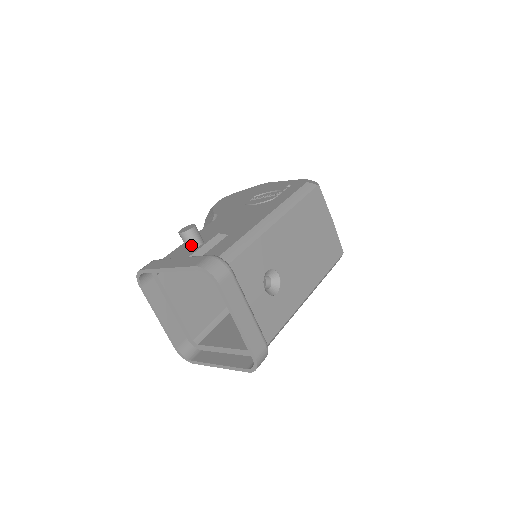
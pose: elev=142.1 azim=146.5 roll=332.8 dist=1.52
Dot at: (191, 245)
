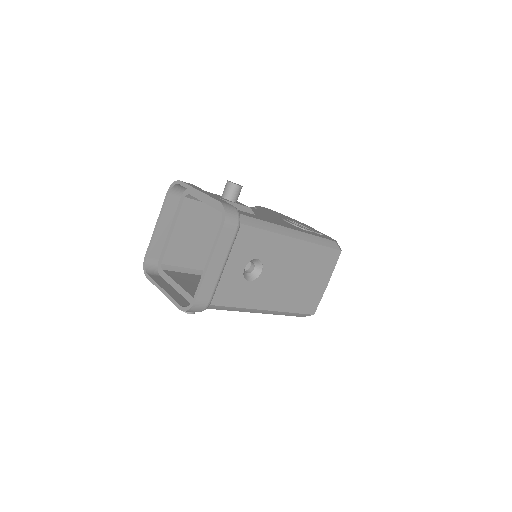
Dot at: (227, 195)
